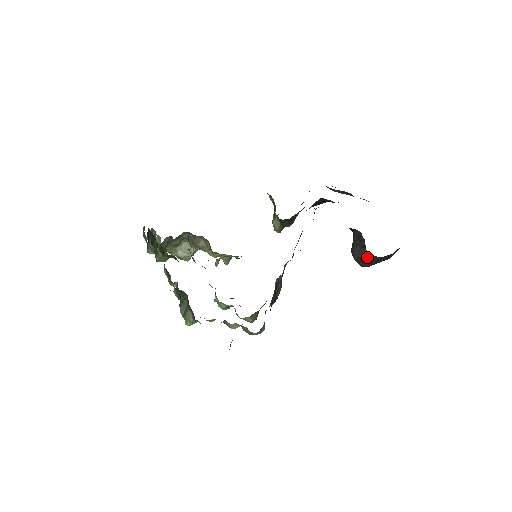
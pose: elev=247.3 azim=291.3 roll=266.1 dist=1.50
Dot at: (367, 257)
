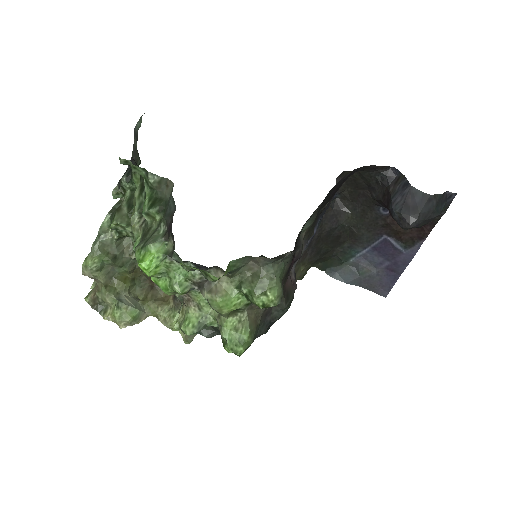
Dot at: (414, 198)
